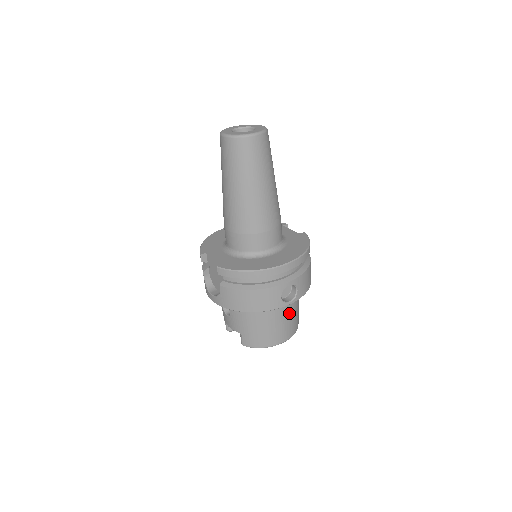
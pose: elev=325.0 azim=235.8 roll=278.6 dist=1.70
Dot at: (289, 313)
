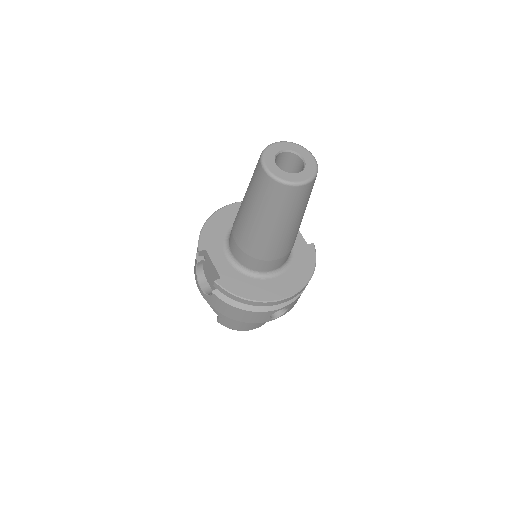
Dot at: occluded
